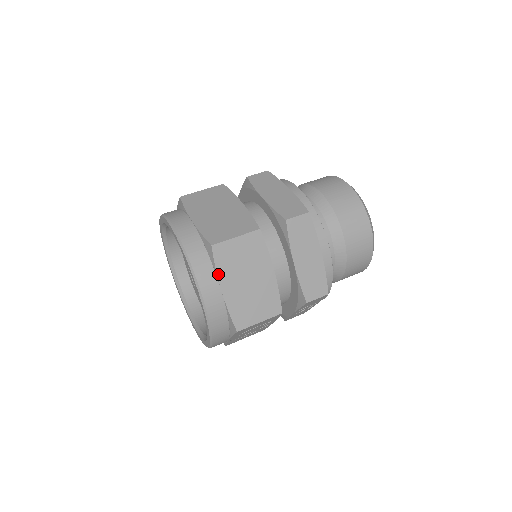
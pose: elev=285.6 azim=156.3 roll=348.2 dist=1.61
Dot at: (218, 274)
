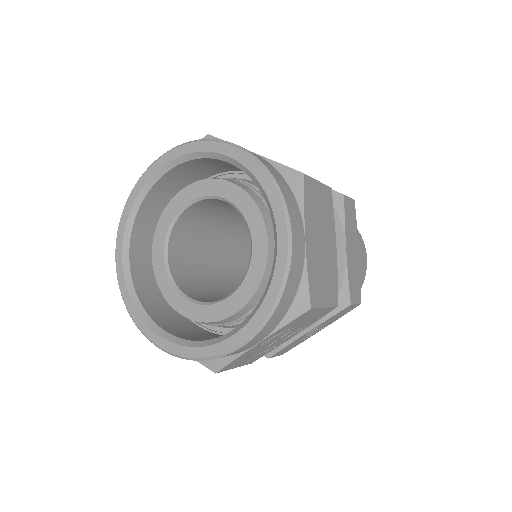
Dot at: (305, 214)
